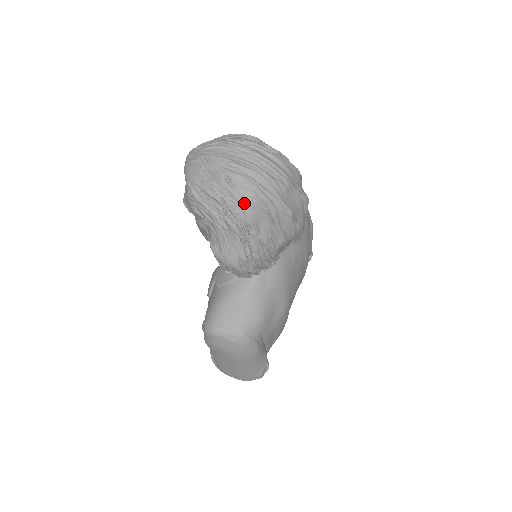
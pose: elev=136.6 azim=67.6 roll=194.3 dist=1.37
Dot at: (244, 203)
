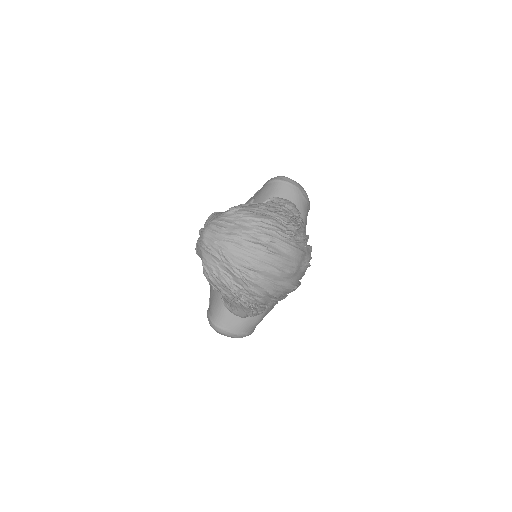
Dot at: (257, 295)
